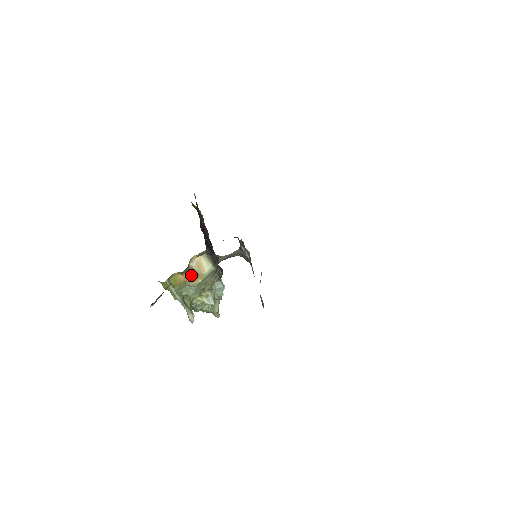
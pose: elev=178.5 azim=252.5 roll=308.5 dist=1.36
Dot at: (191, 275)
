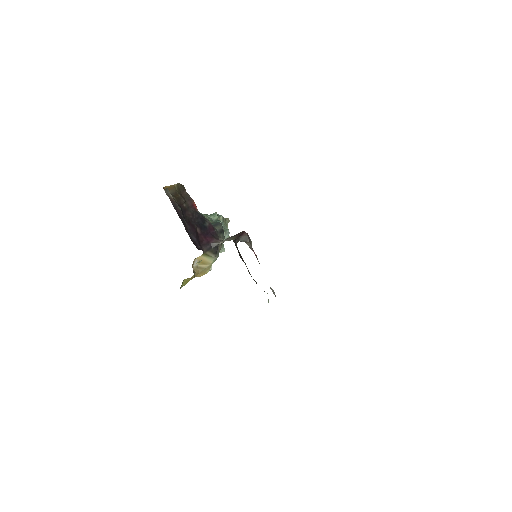
Dot at: (198, 273)
